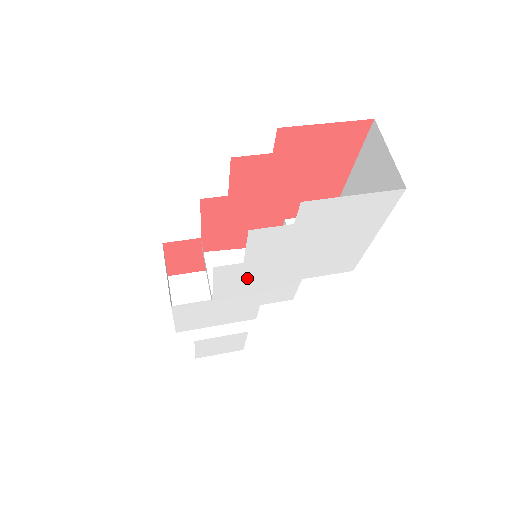
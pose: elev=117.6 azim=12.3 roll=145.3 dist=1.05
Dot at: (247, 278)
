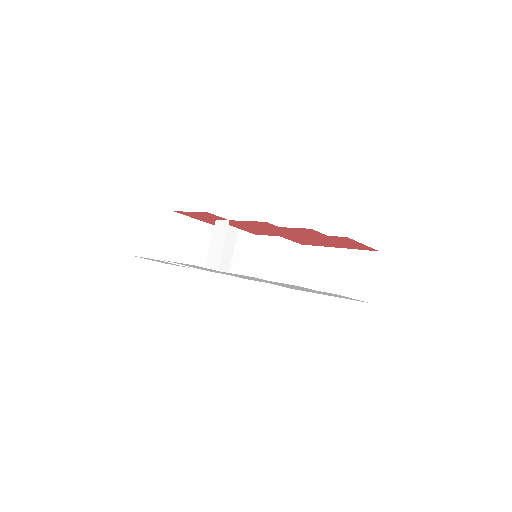
Dot at: (253, 278)
